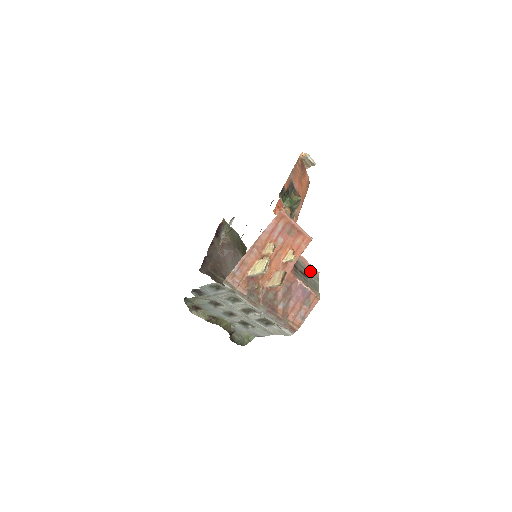
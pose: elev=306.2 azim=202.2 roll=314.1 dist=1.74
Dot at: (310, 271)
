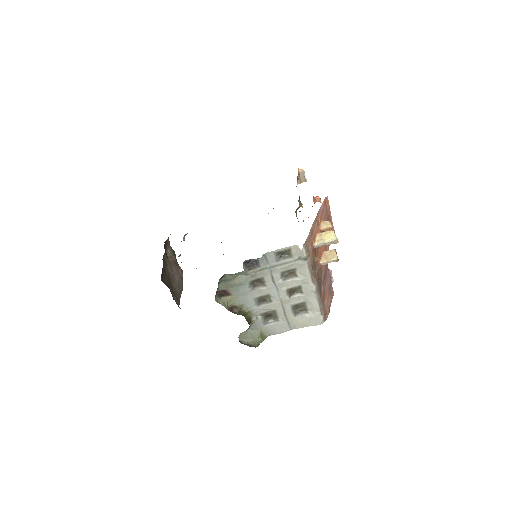
Dot at: occluded
